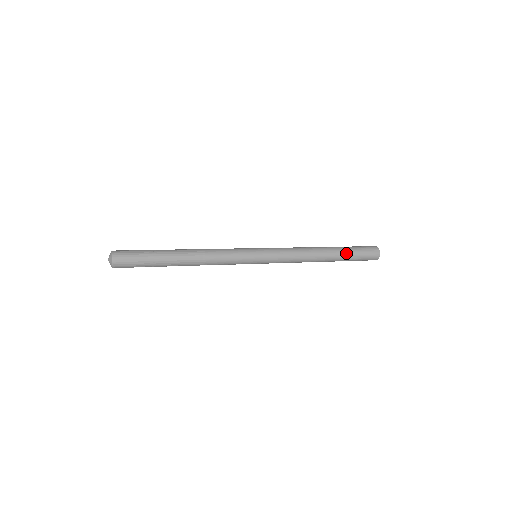
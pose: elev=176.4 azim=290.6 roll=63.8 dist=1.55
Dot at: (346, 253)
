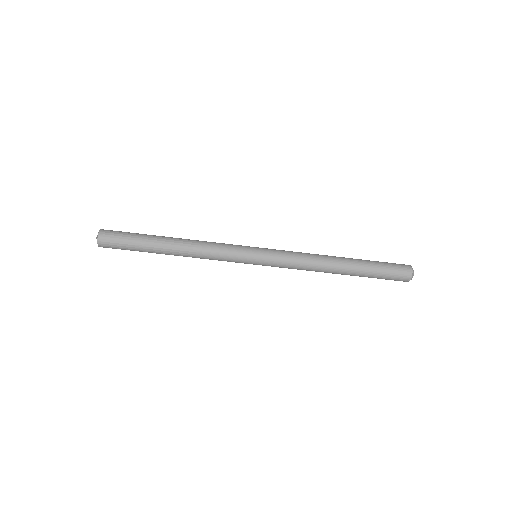
Dot at: (366, 262)
